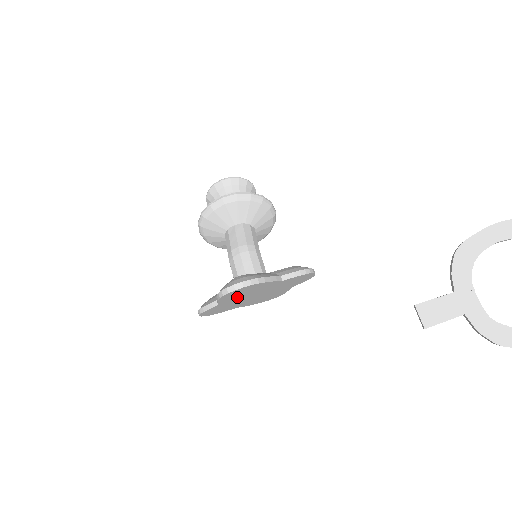
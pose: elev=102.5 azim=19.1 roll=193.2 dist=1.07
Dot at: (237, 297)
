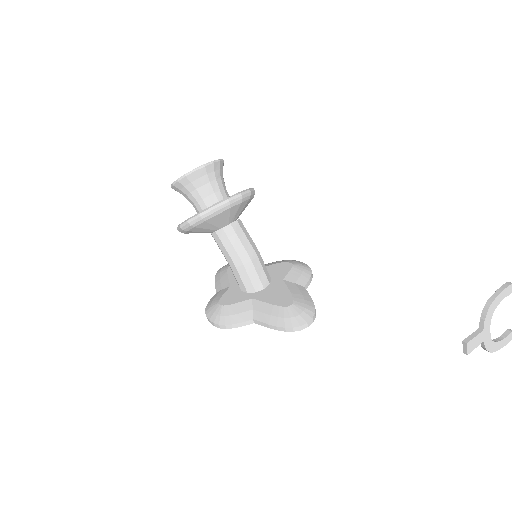
Dot at: occluded
